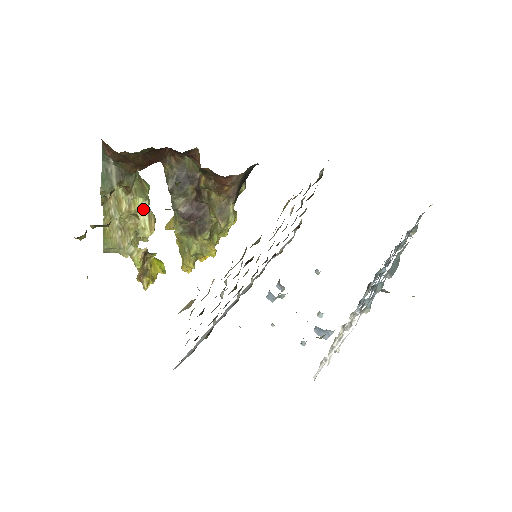
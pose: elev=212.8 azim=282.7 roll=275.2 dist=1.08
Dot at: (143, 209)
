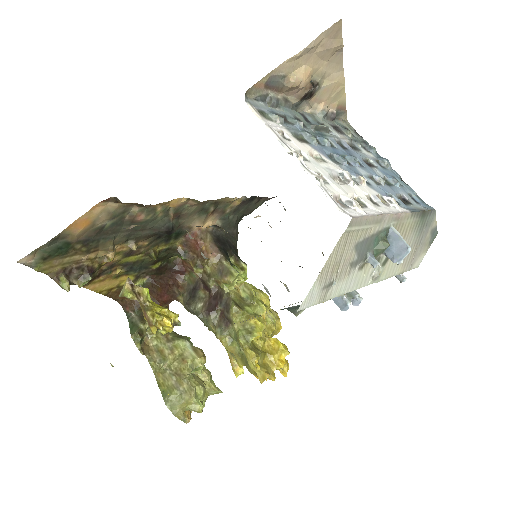
Dot at: (186, 348)
